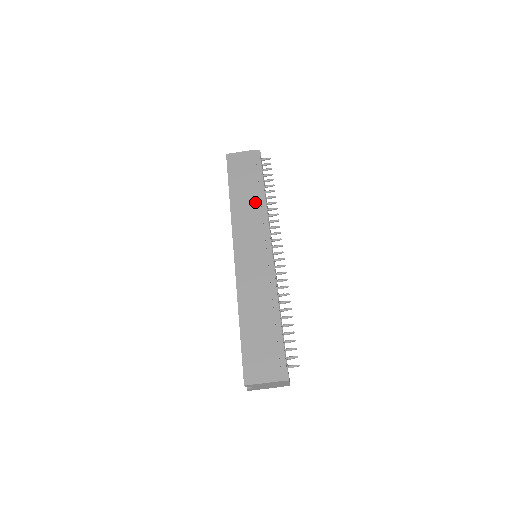
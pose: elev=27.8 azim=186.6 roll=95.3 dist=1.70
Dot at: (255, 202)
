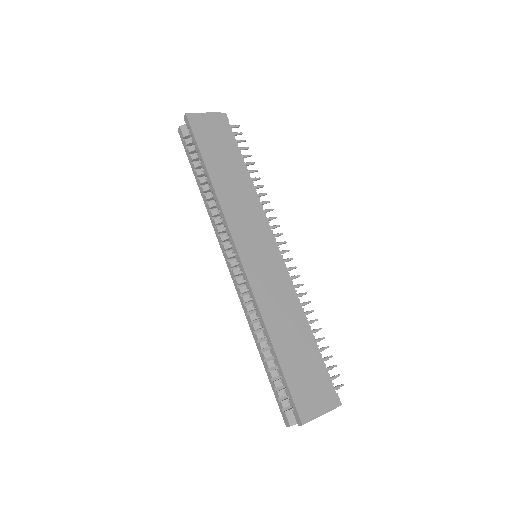
Dot at: (243, 185)
